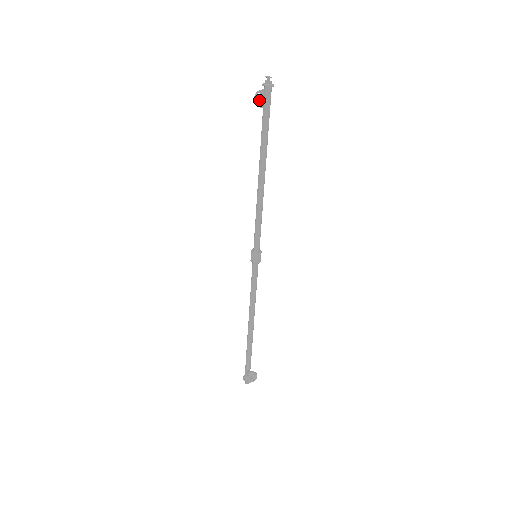
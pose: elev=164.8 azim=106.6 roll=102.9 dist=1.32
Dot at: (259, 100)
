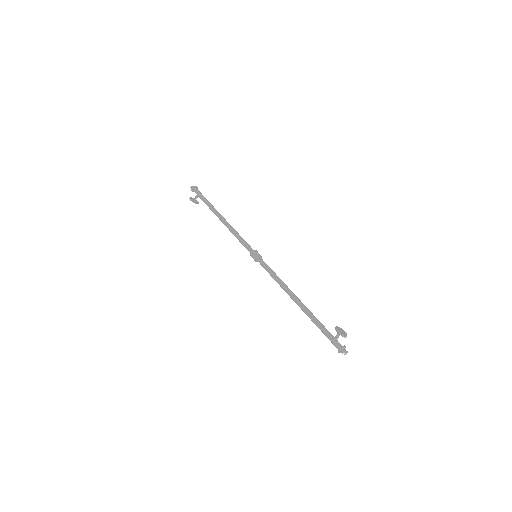
Dot at: (193, 200)
